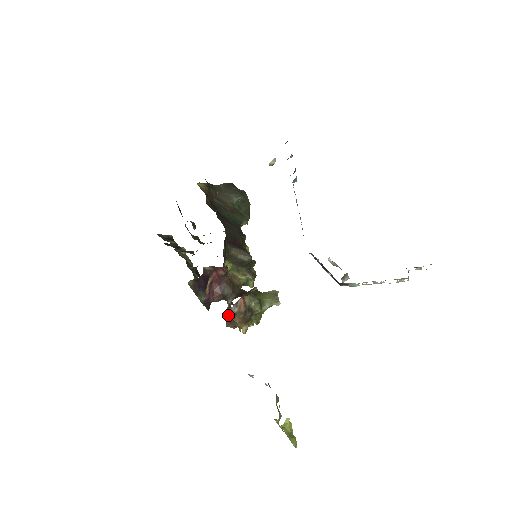
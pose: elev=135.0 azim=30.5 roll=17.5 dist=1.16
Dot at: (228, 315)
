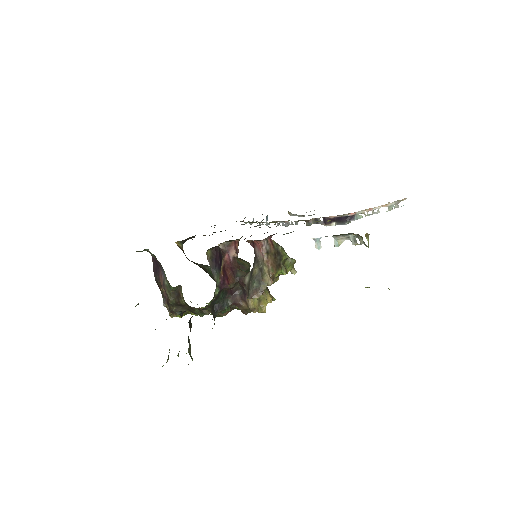
Dot at: (251, 282)
